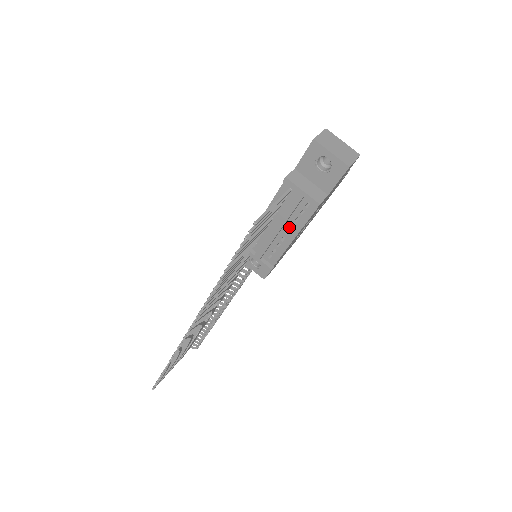
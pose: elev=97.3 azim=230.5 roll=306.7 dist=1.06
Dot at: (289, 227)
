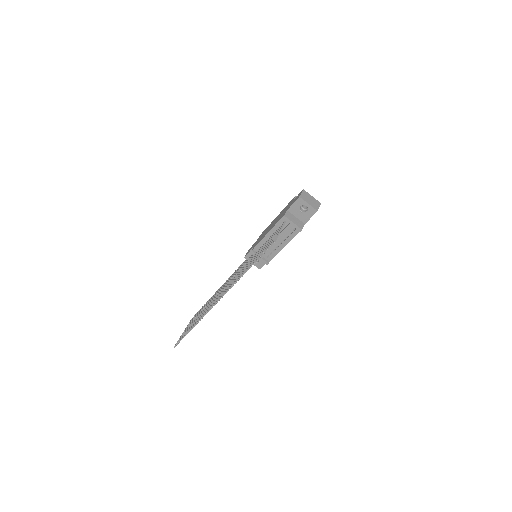
Dot at: (282, 241)
